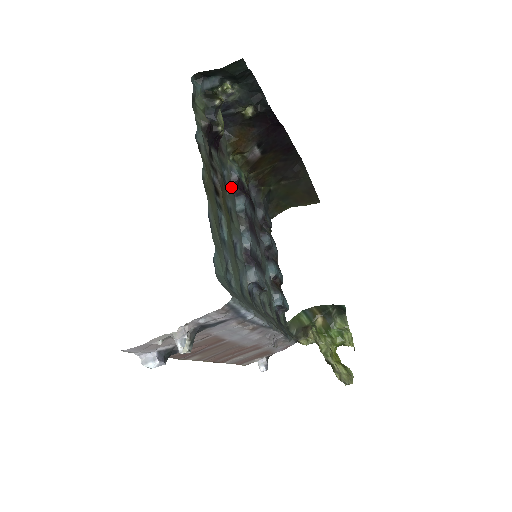
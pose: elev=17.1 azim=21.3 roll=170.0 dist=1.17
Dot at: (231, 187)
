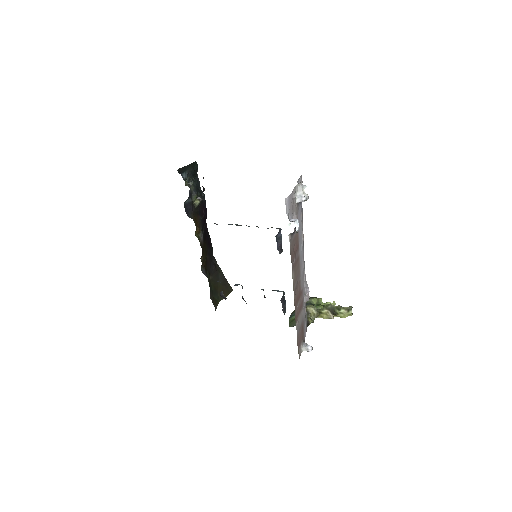
Dot at: occluded
